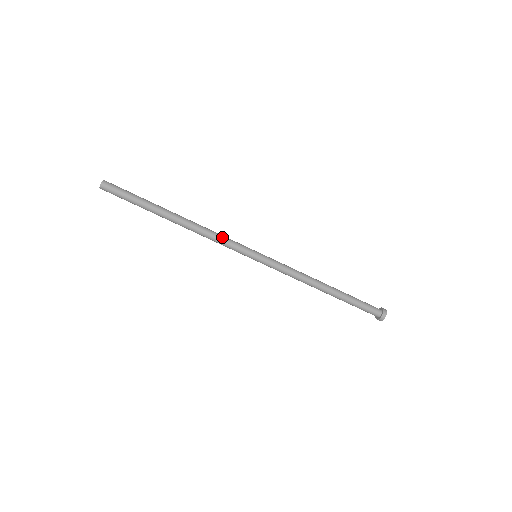
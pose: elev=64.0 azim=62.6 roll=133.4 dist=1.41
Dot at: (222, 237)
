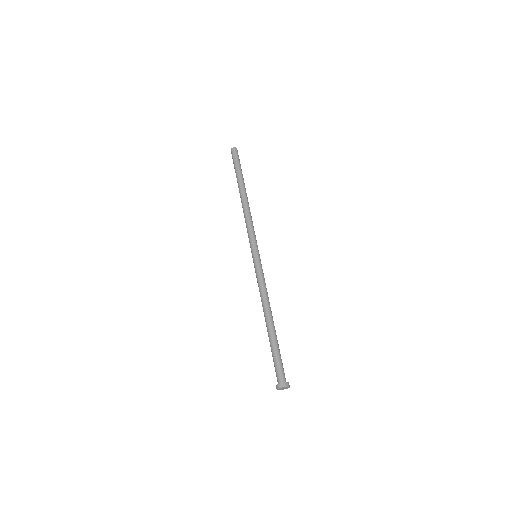
Dot at: occluded
